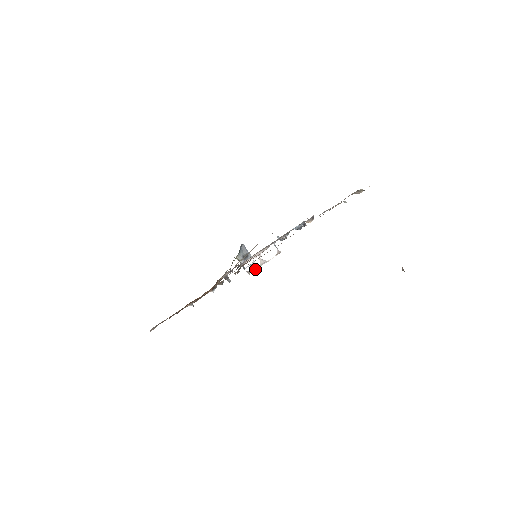
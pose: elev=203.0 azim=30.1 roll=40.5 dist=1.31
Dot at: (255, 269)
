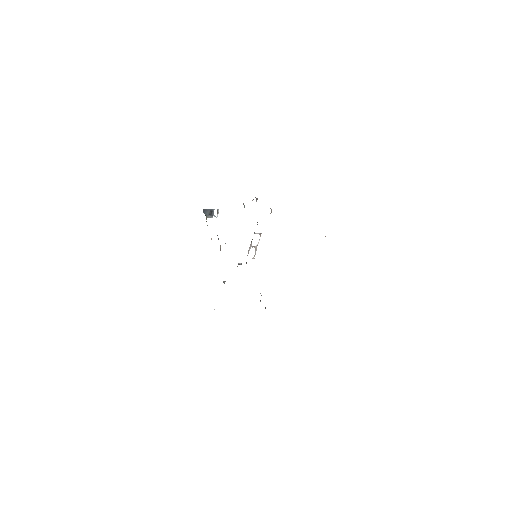
Dot at: (255, 253)
